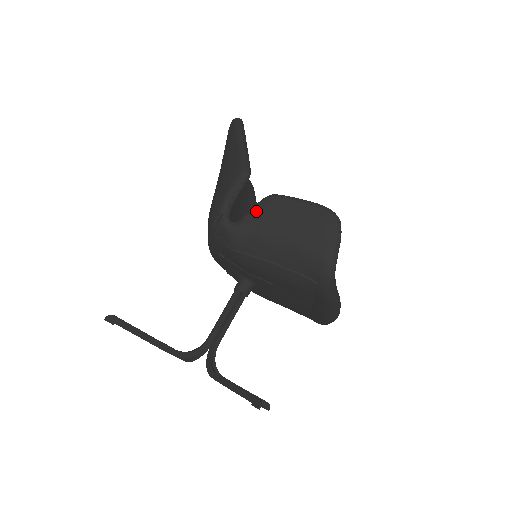
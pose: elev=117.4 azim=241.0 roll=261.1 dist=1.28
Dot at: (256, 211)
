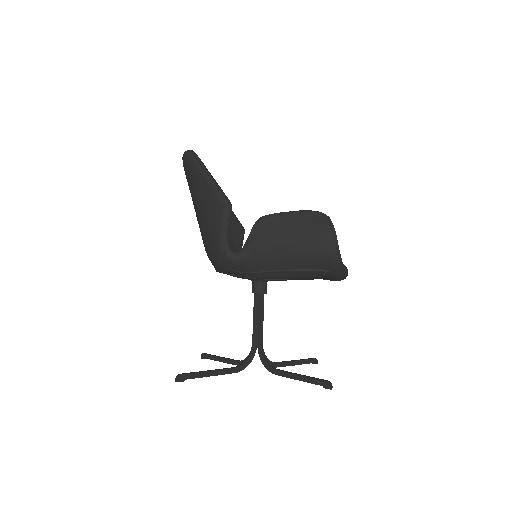
Dot at: (254, 237)
